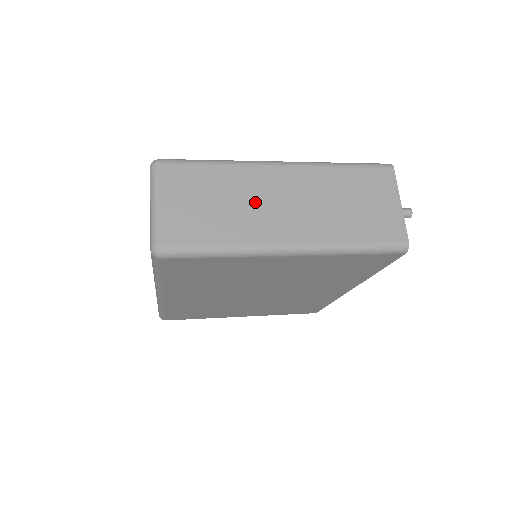
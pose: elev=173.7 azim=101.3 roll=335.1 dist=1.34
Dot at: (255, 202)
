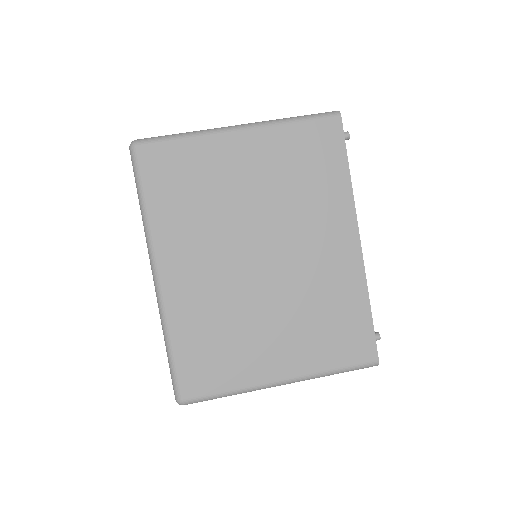
Dot at: occluded
